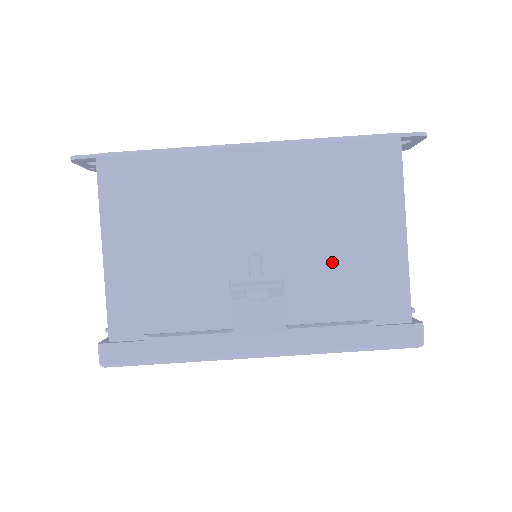
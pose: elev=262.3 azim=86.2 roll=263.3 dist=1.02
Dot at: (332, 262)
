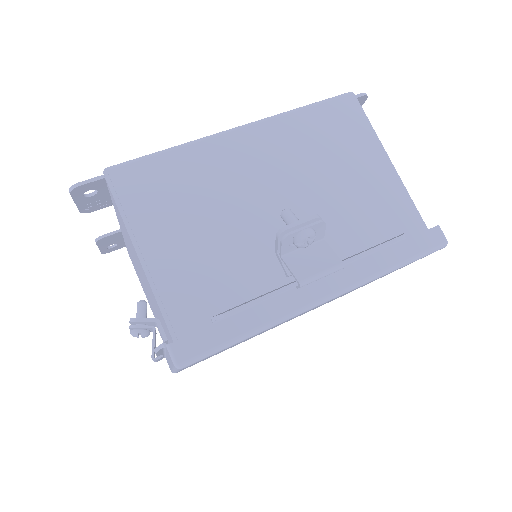
Dot at: (347, 201)
